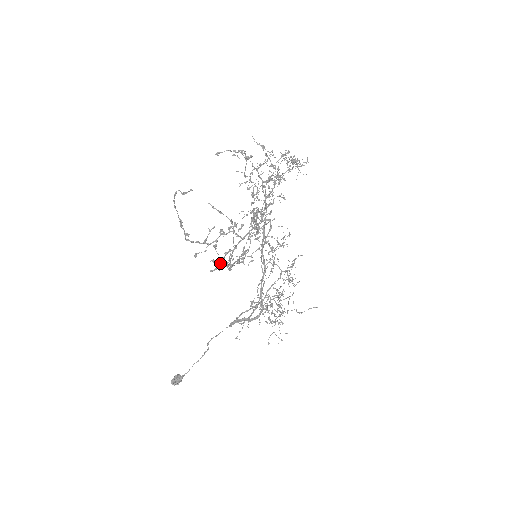
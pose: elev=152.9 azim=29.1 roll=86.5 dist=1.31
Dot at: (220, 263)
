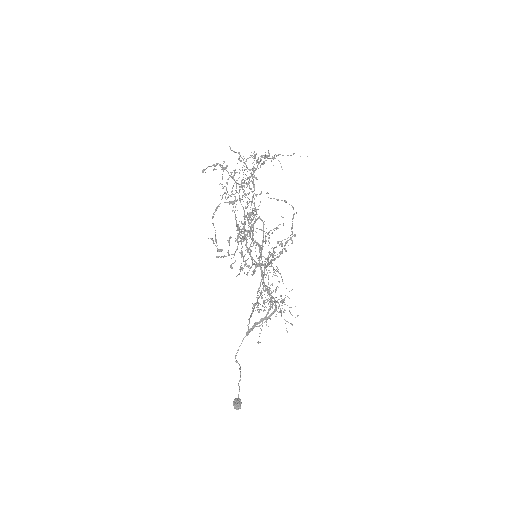
Dot at: (257, 264)
